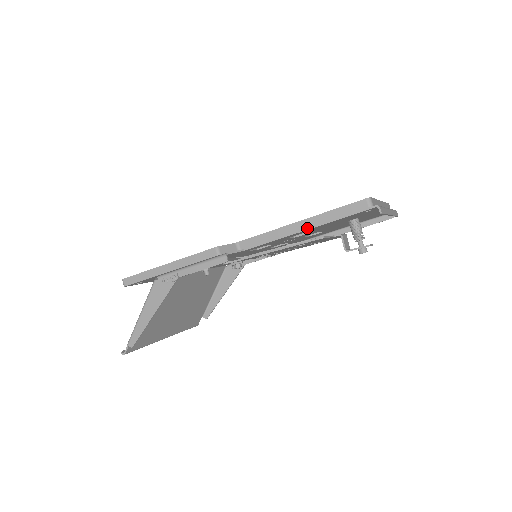
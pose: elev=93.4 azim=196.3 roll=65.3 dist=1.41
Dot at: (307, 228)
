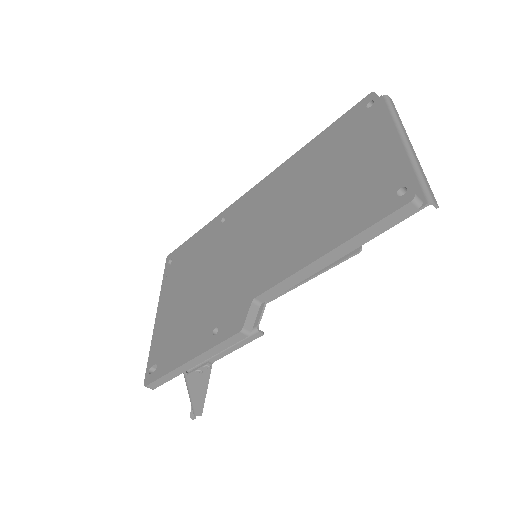
Dot at: (339, 257)
